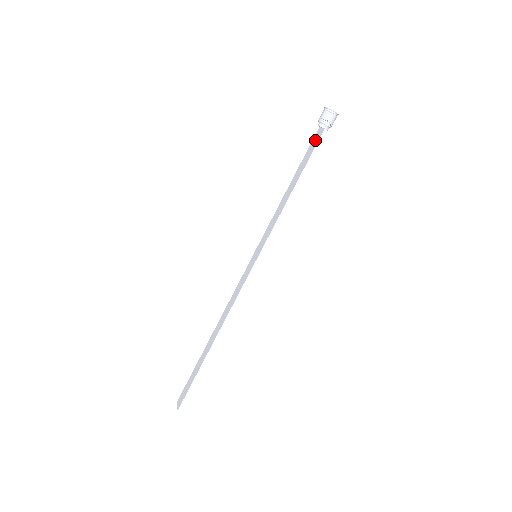
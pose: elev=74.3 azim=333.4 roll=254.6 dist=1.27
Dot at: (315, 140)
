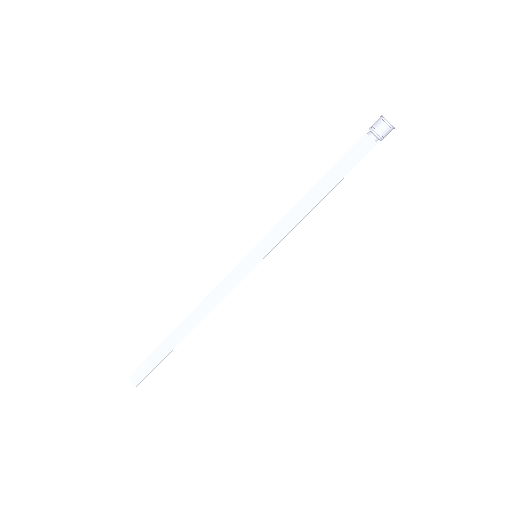
Dot at: (359, 150)
